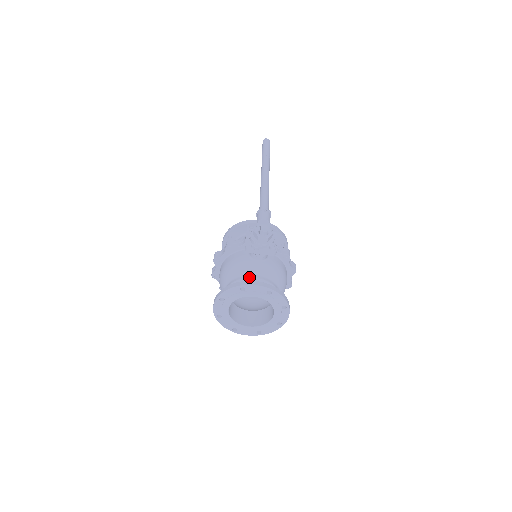
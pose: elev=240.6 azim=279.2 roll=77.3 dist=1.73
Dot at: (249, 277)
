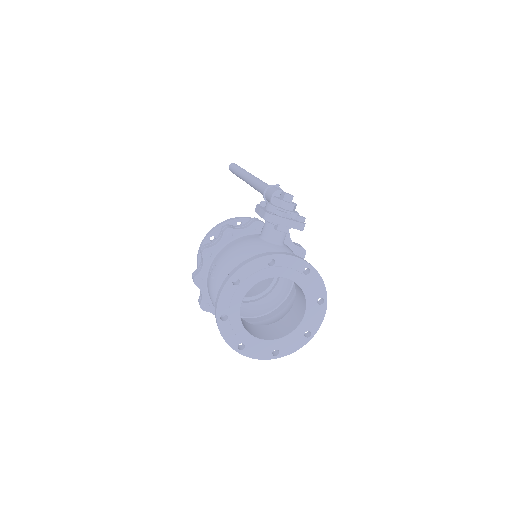
Dot at: occluded
